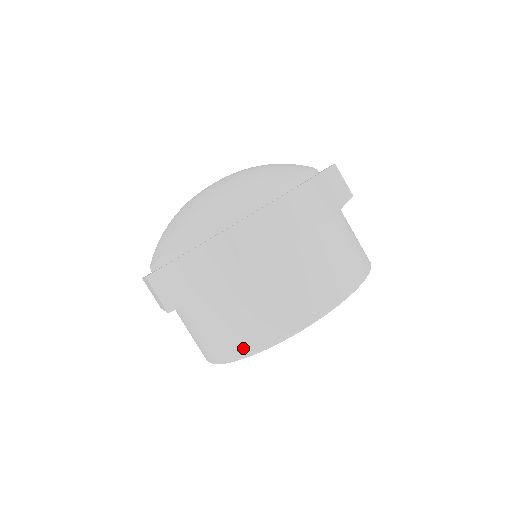
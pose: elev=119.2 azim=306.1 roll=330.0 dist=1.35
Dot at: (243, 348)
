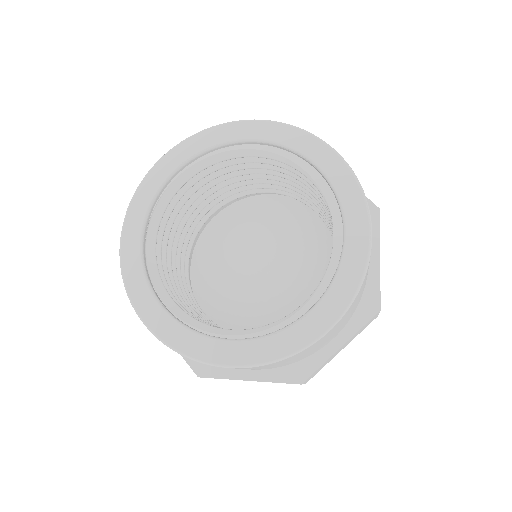
Dot at: occluded
